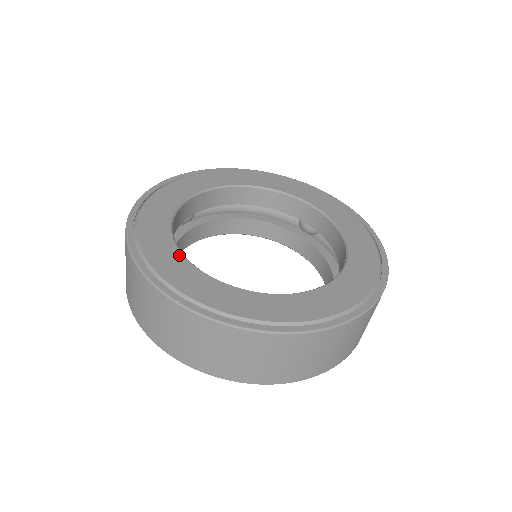
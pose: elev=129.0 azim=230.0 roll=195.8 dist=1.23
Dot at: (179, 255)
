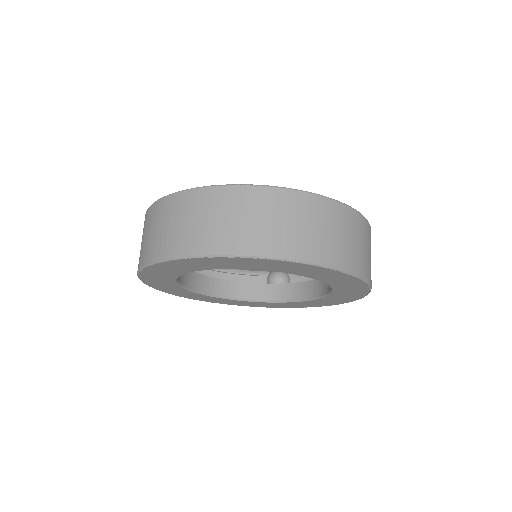
Dot at: occluded
